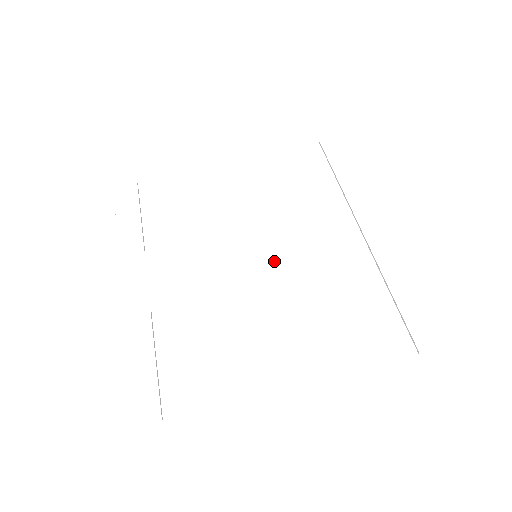
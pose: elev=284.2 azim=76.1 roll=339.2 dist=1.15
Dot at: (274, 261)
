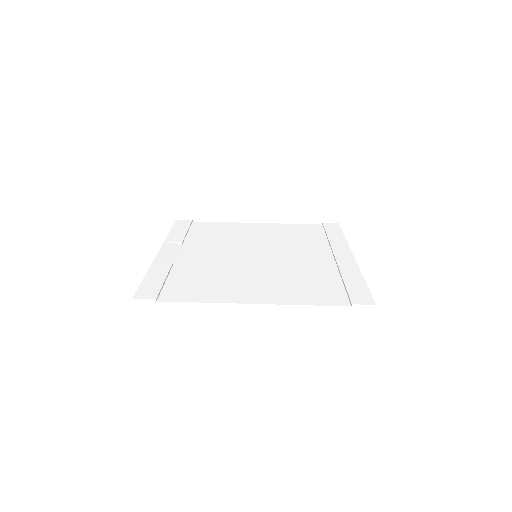
Dot at: (267, 259)
